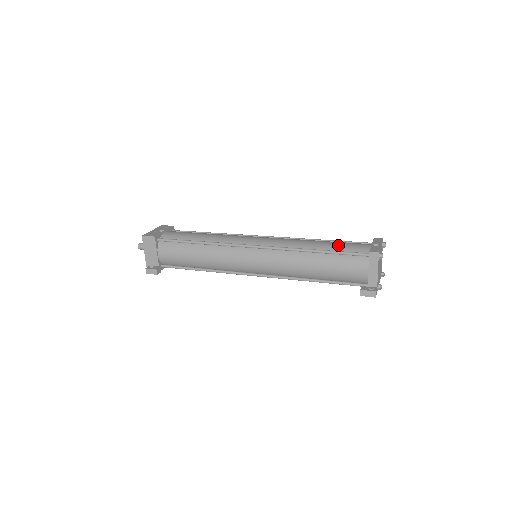
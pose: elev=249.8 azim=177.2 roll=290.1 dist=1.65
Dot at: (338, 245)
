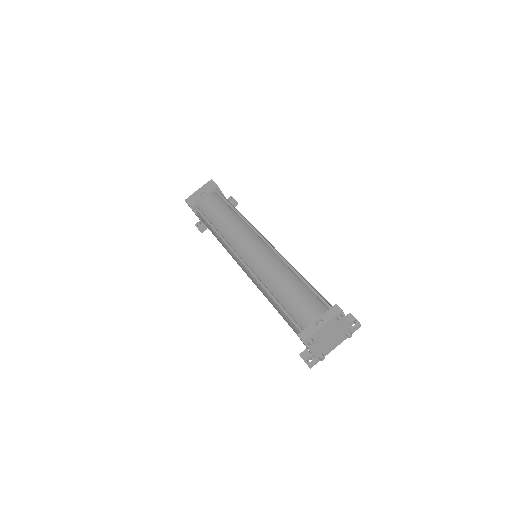
Dot at: (292, 301)
